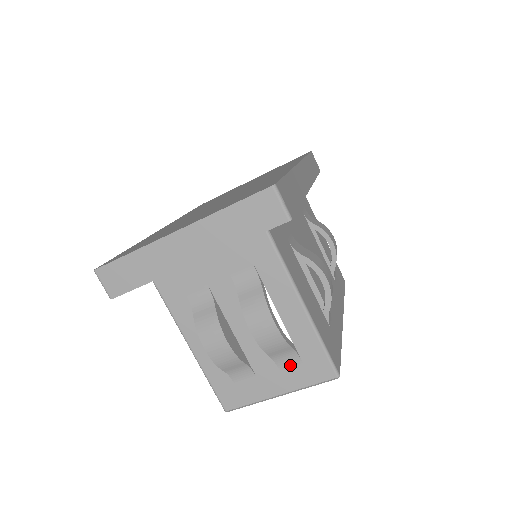
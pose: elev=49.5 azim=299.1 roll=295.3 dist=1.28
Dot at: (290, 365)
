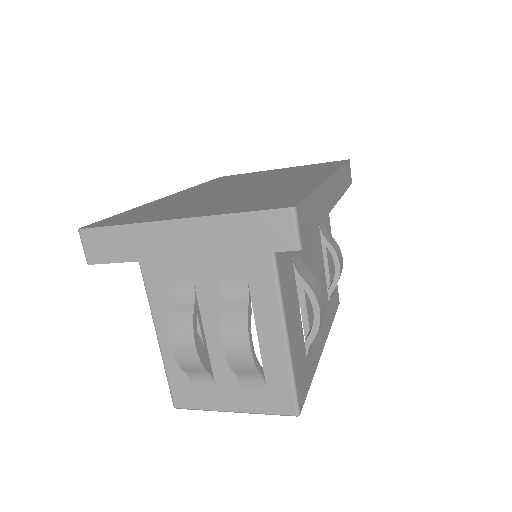
Dot at: (253, 387)
